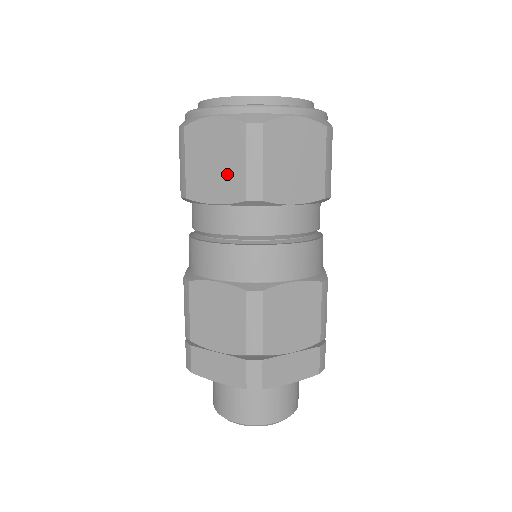
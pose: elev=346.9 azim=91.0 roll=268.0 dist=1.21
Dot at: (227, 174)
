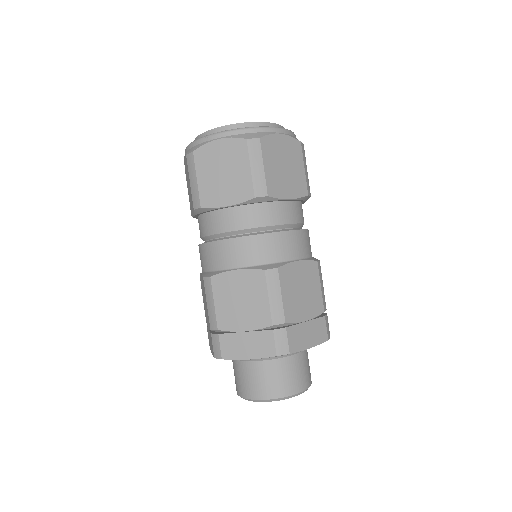
Dot at: (236, 180)
